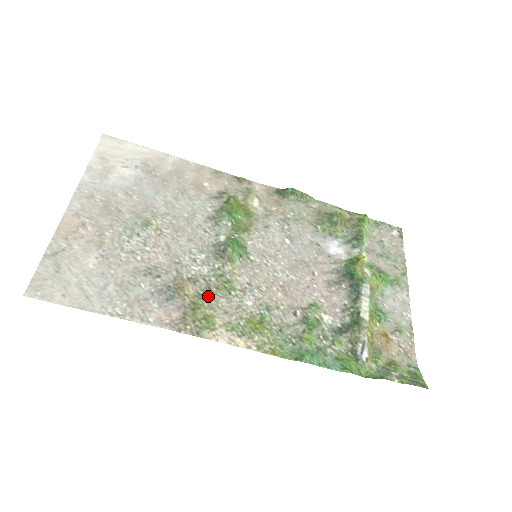
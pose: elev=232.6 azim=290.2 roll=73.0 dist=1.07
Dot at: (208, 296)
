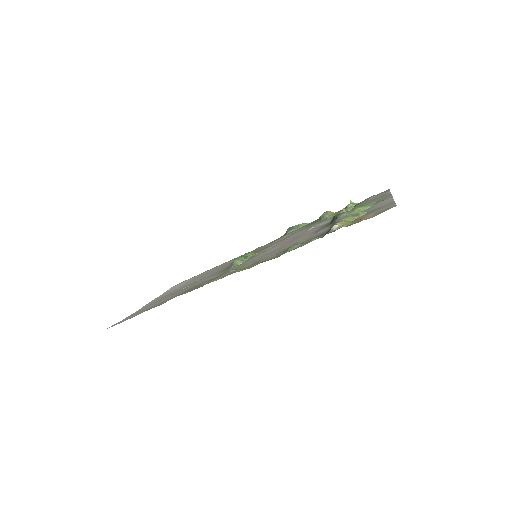
Dot at: occluded
